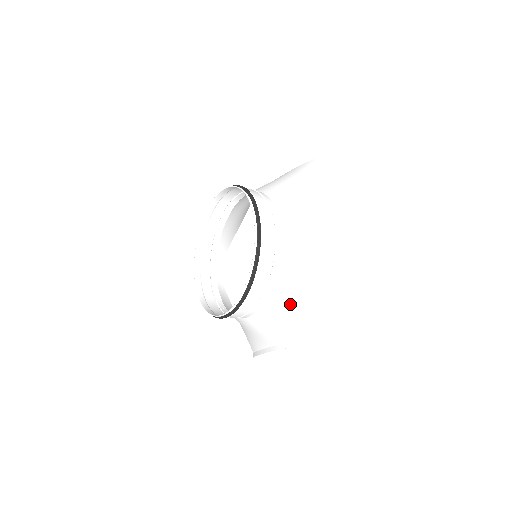
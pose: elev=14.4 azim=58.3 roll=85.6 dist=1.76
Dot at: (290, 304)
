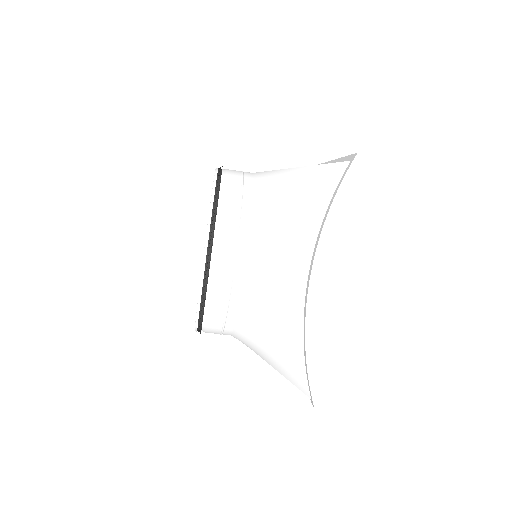
Dot at: (280, 198)
